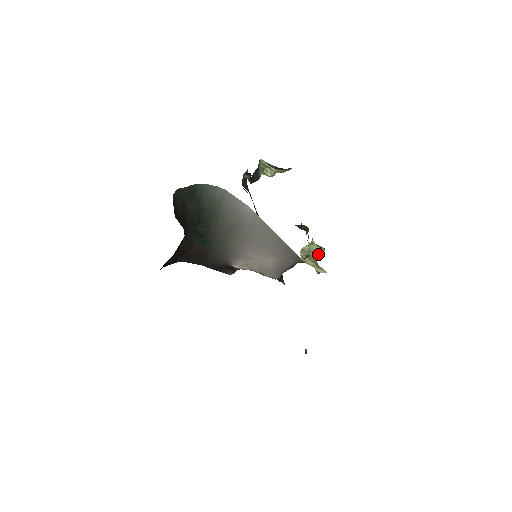
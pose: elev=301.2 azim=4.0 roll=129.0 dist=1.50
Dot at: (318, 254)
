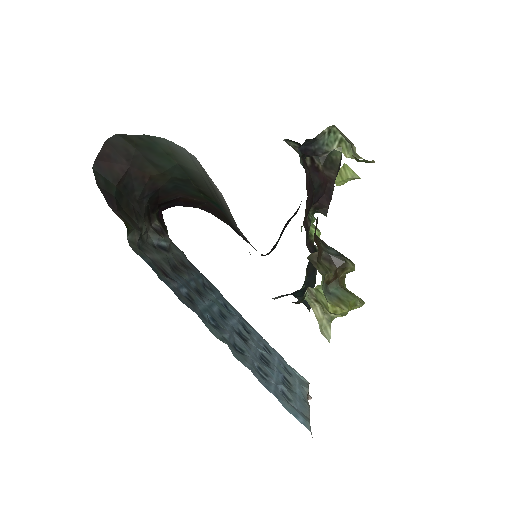
Dot at: (330, 310)
